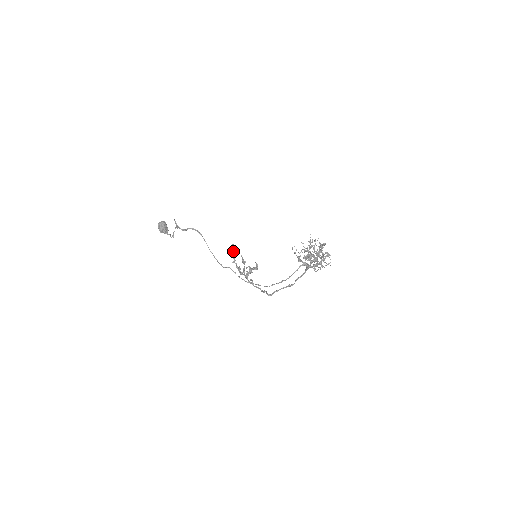
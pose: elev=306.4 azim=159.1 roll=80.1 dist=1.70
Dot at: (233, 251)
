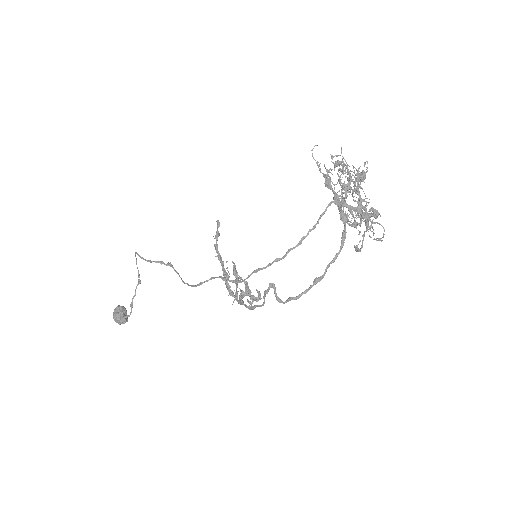
Dot at: (217, 233)
